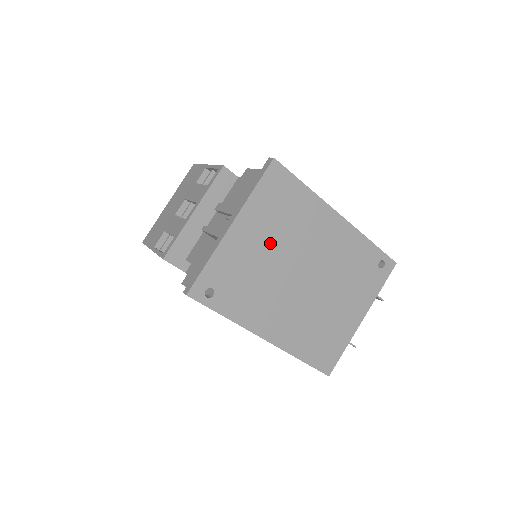
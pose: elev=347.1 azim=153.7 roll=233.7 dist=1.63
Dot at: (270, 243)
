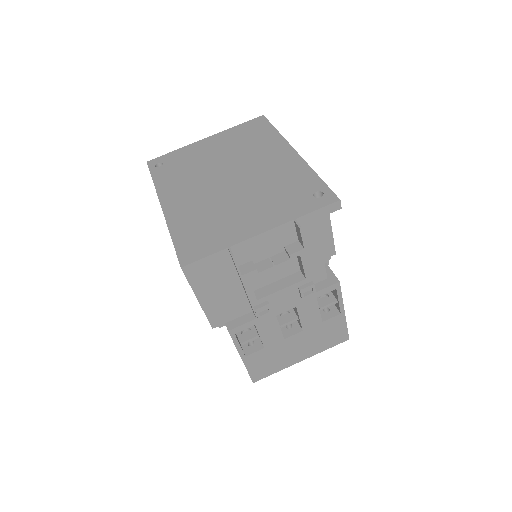
Dot at: (222, 152)
